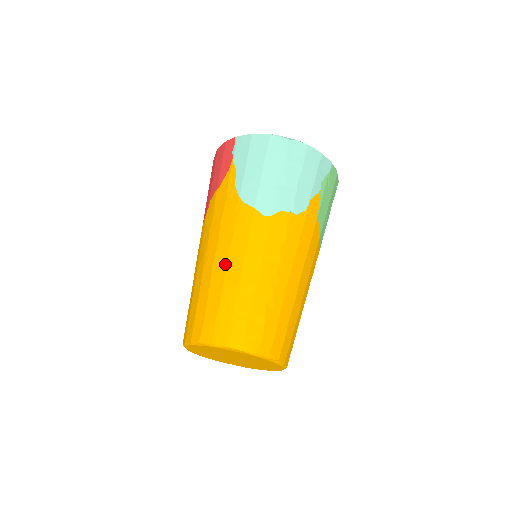
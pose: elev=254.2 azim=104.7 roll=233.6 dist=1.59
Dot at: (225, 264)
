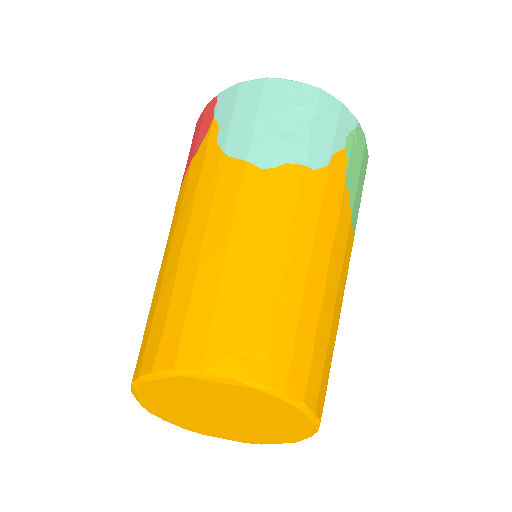
Dot at: (200, 240)
